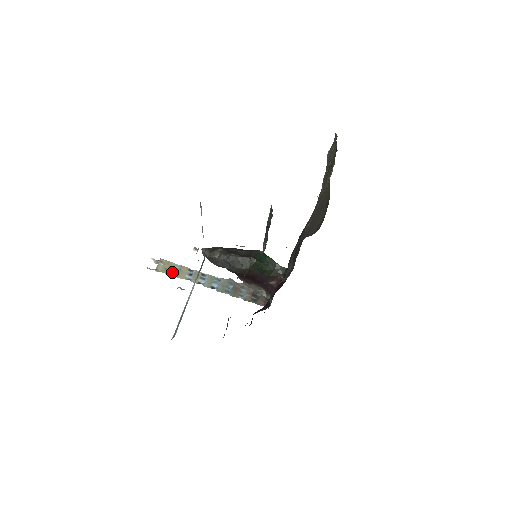
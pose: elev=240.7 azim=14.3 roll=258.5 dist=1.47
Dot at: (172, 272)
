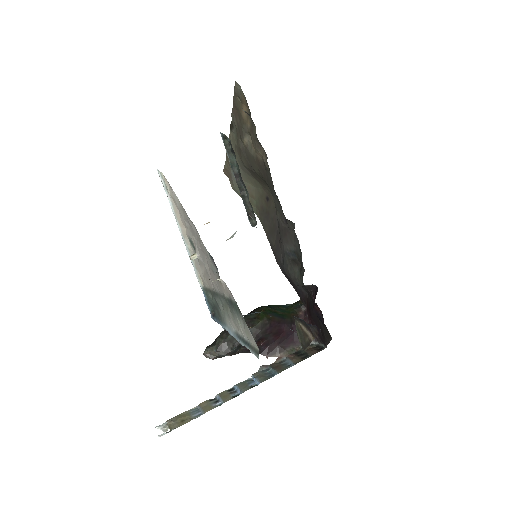
Dot at: (193, 417)
